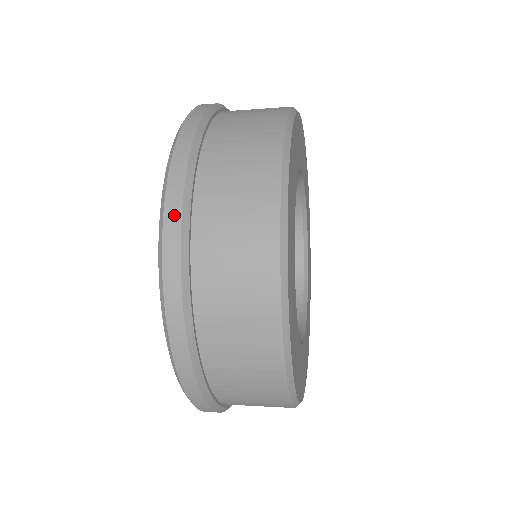
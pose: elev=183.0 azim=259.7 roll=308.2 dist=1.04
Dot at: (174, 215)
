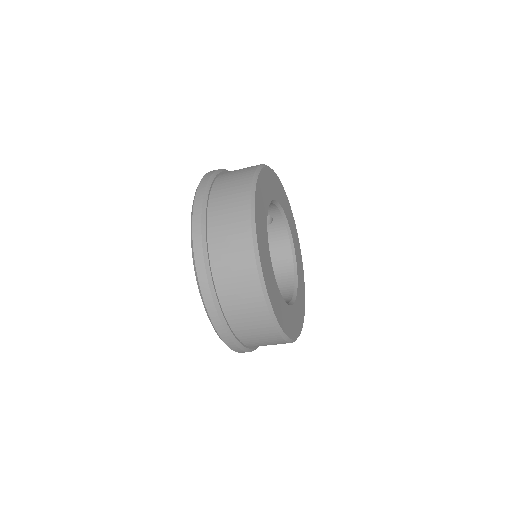
Dot at: (198, 246)
